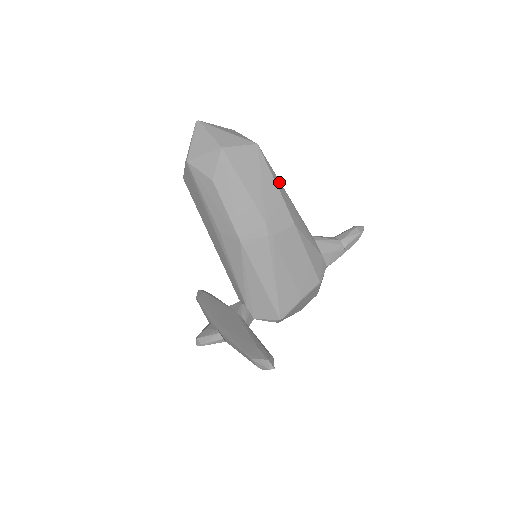
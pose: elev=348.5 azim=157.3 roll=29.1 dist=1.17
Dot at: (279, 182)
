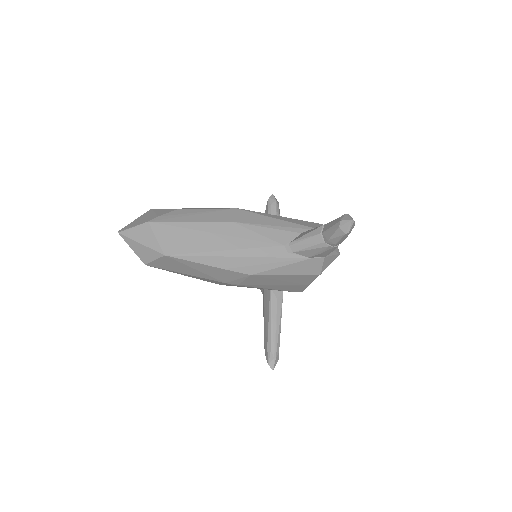
Dot at: (212, 257)
